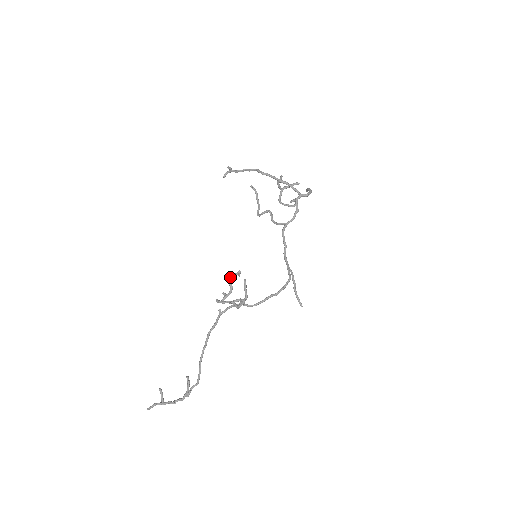
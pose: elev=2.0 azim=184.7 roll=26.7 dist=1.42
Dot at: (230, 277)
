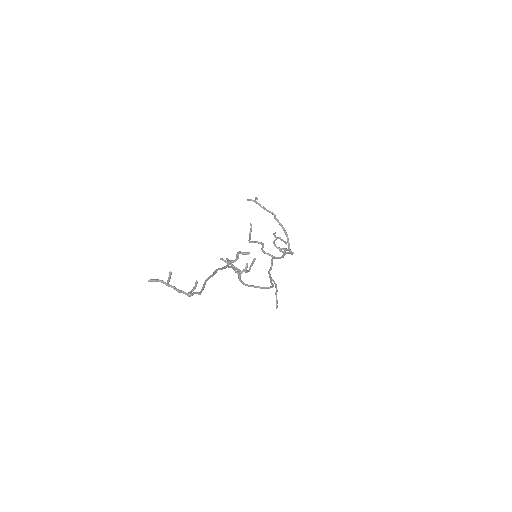
Dot at: (240, 251)
